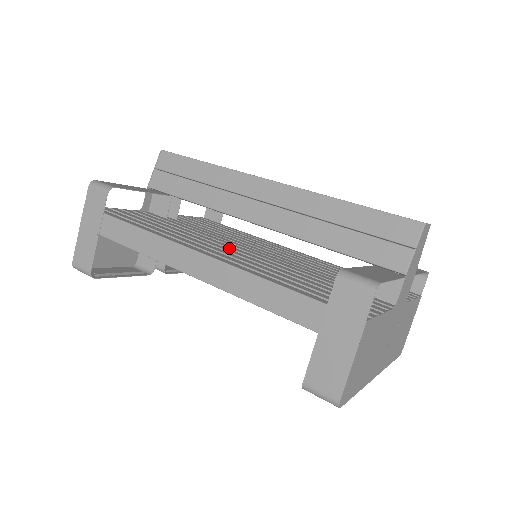
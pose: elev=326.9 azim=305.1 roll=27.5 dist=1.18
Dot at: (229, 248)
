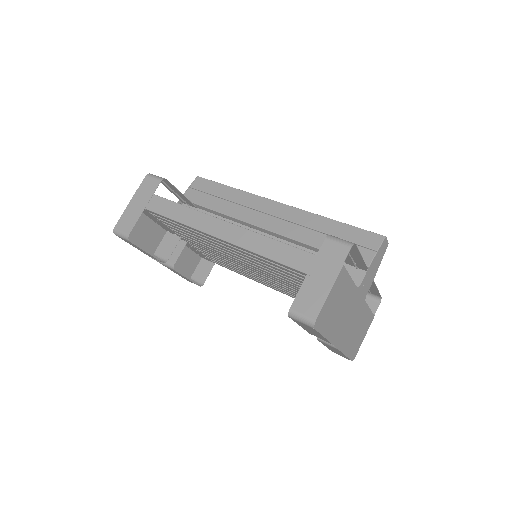
Dot at: occluded
